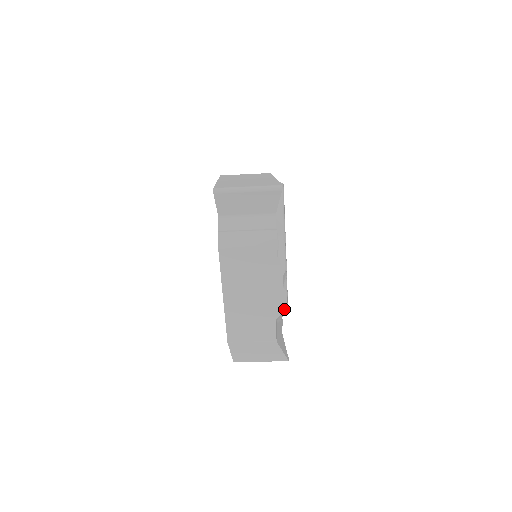
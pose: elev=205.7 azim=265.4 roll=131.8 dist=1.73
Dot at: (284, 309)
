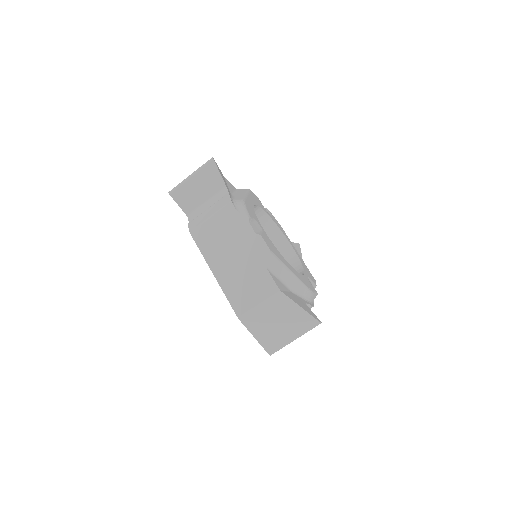
Dot at: (268, 253)
